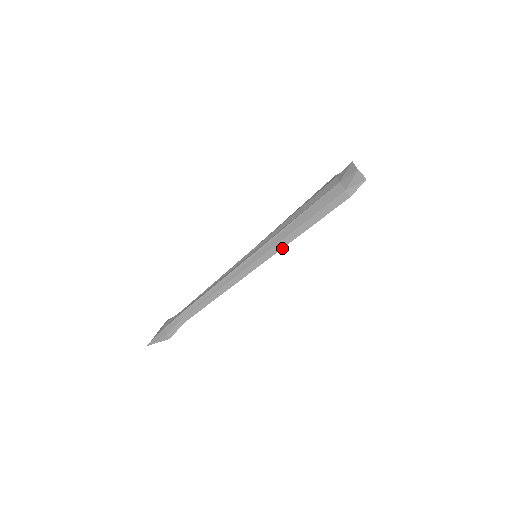
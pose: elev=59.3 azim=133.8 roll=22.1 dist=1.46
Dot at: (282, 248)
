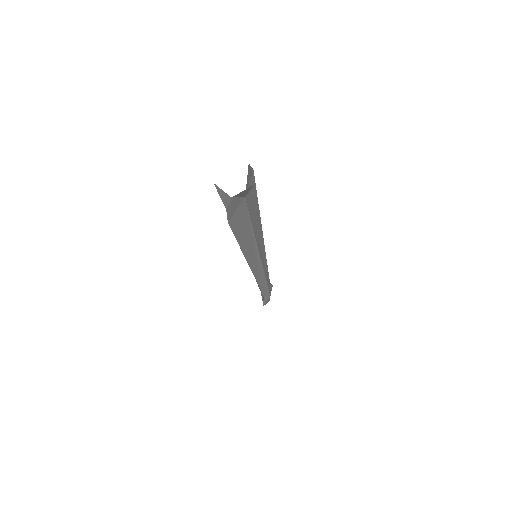
Dot at: (246, 260)
